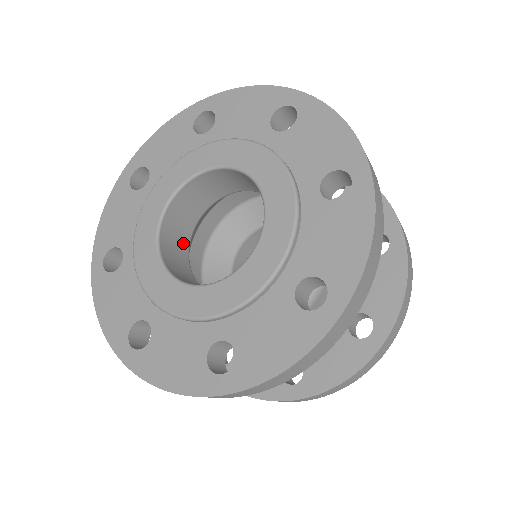
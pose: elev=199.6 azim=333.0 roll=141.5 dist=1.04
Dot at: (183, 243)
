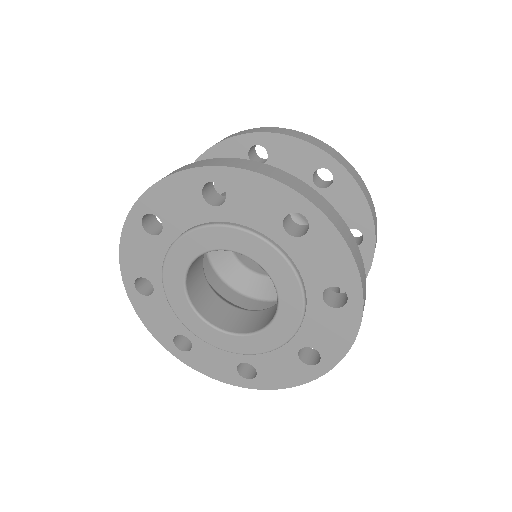
Dot at: (199, 268)
